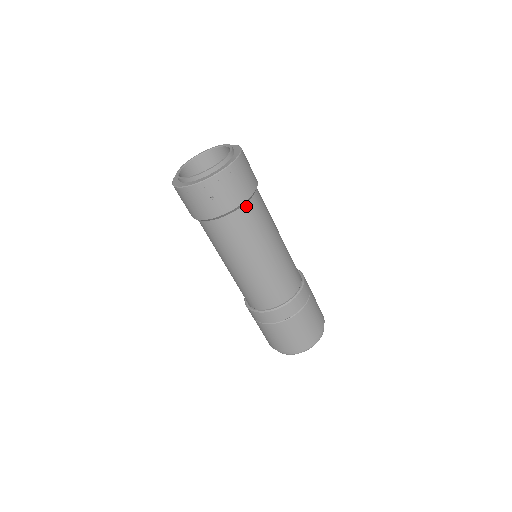
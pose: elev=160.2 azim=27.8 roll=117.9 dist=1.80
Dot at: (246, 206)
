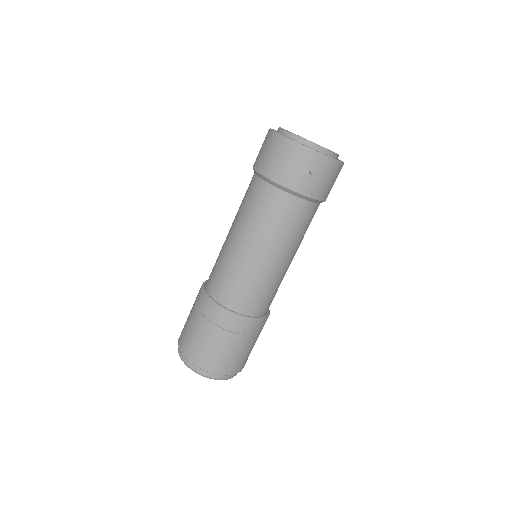
Dot at: (315, 205)
